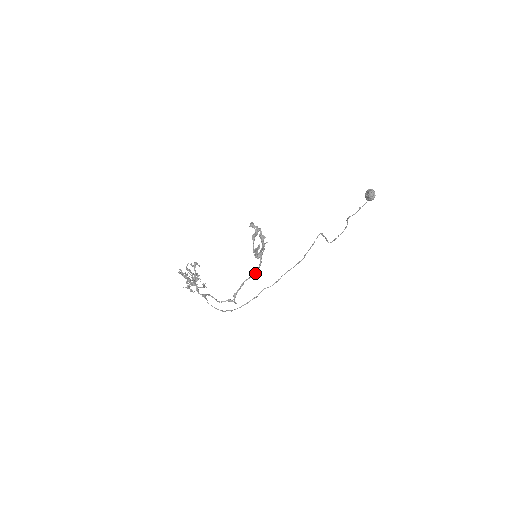
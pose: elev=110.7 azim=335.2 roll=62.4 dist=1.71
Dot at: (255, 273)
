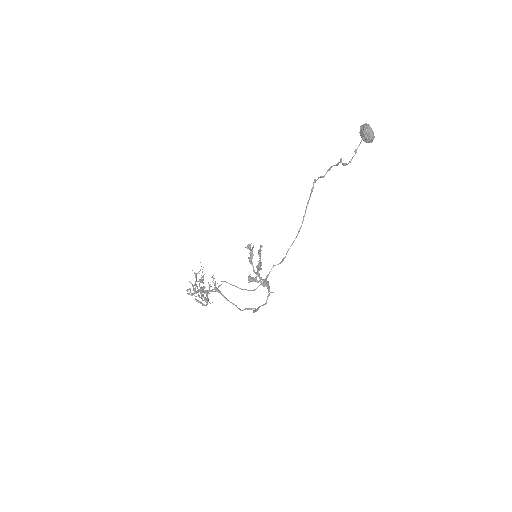
Dot at: (267, 299)
